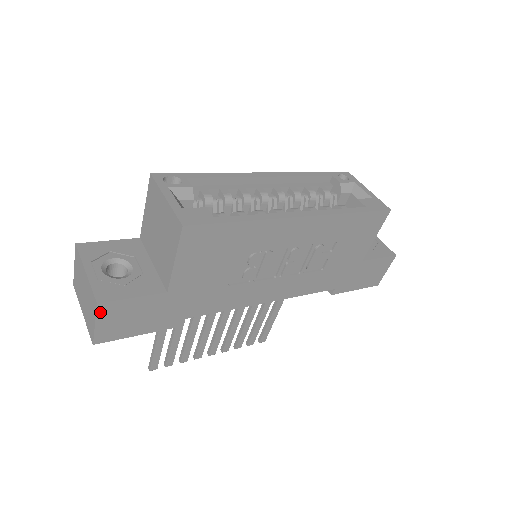
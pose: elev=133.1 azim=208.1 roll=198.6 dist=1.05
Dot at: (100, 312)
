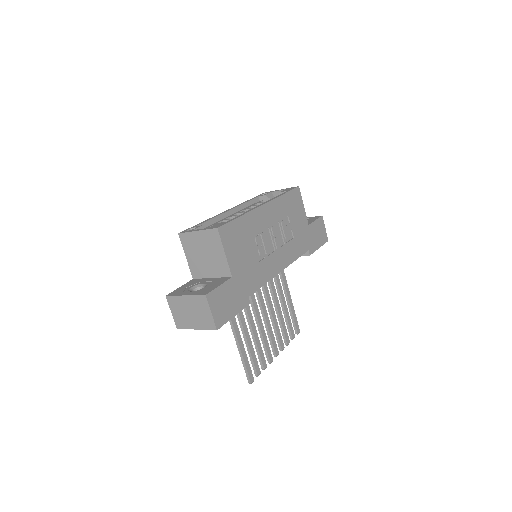
Dot at: (209, 302)
